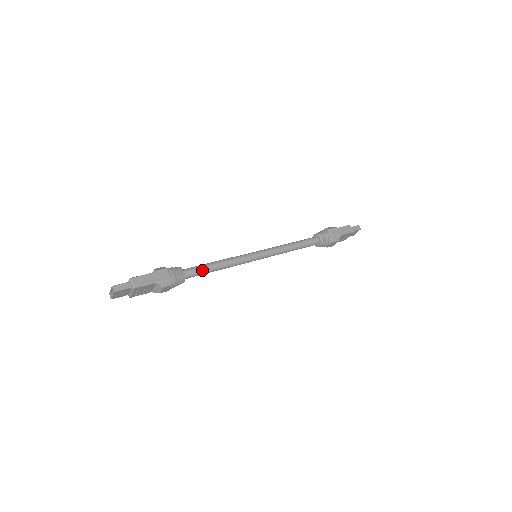
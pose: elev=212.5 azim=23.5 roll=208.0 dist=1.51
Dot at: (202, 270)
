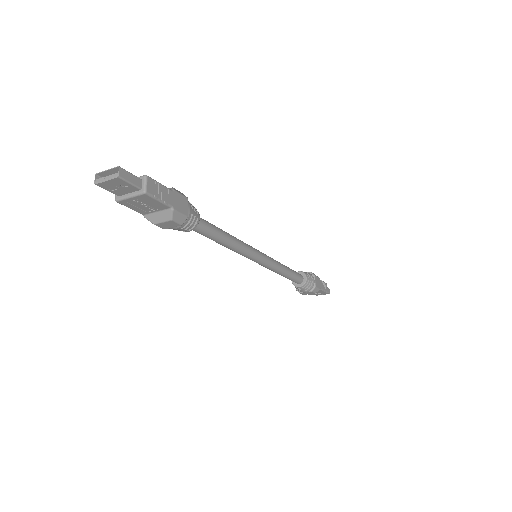
Dot at: (213, 231)
